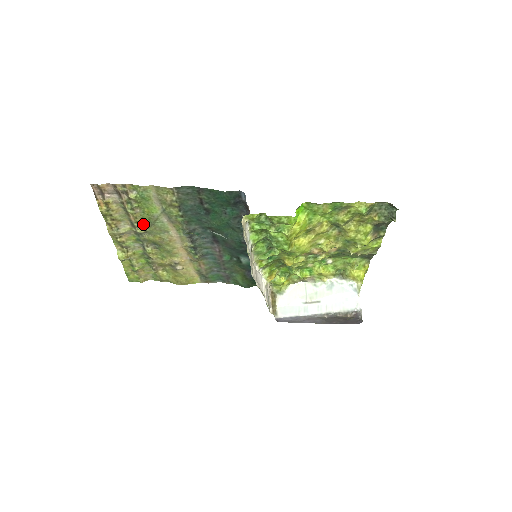
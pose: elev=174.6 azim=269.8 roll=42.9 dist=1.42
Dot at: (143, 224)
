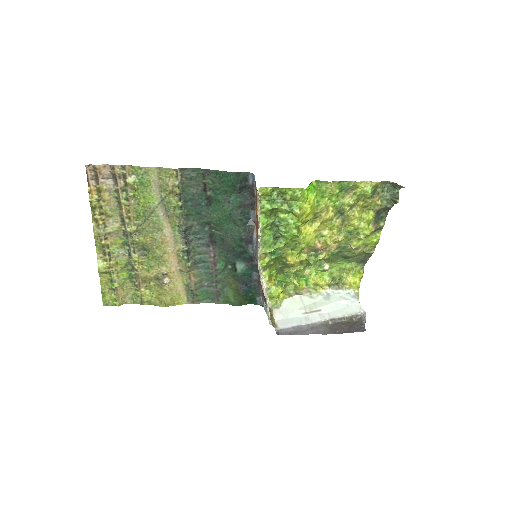
Dot at: (135, 220)
